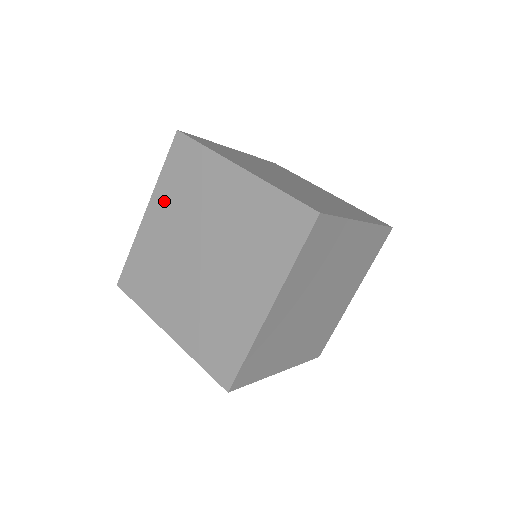
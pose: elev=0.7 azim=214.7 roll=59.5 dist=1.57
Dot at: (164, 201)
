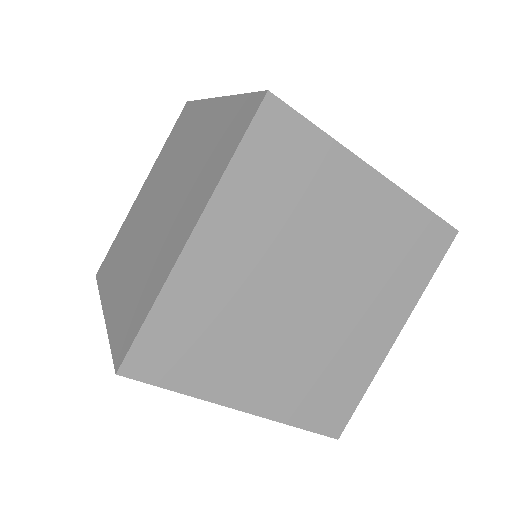
Dot at: (238, 217)
